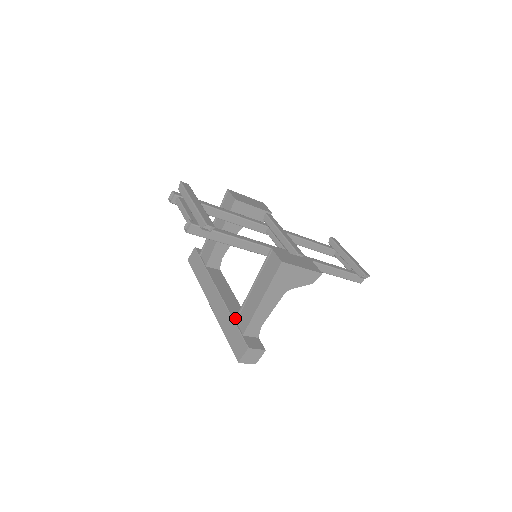
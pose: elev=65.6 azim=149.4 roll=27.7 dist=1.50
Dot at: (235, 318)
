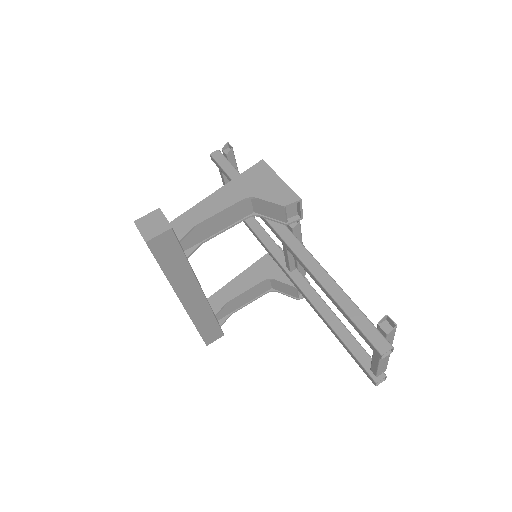
Dot at: occluded
